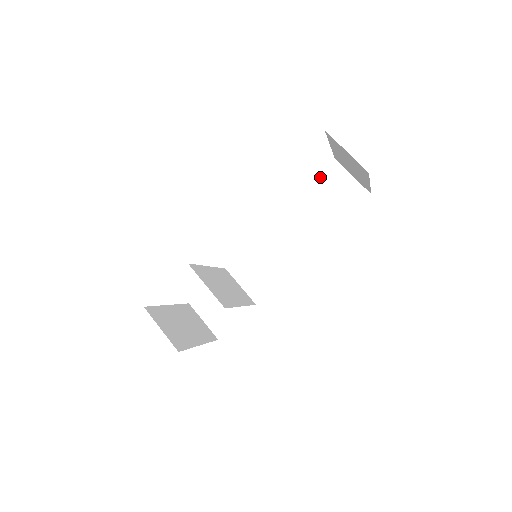
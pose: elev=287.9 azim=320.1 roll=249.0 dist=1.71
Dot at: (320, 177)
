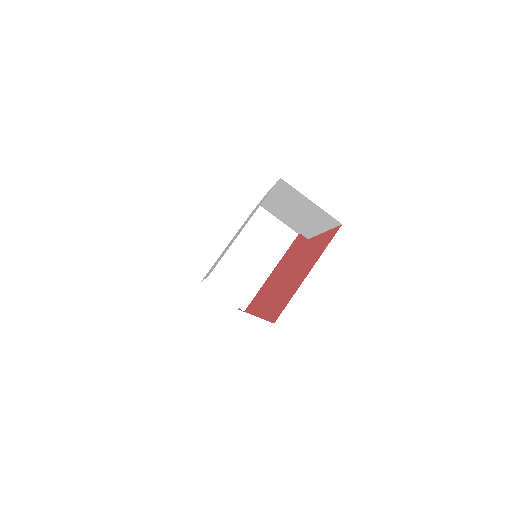
Dot at: (278, 189)
